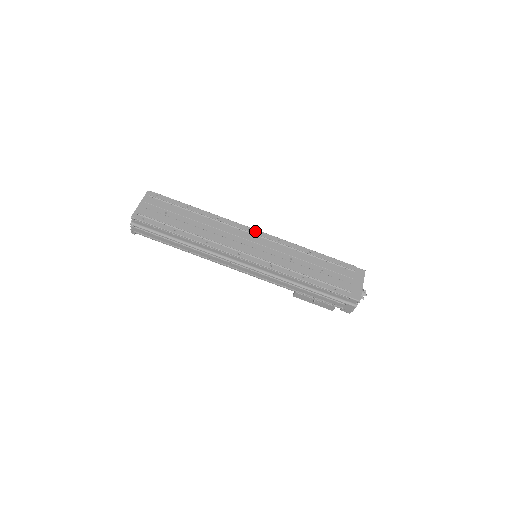
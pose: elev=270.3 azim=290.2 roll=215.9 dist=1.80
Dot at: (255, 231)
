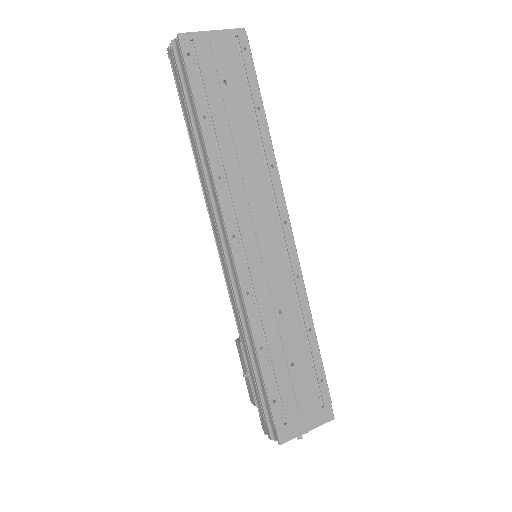
Dot at: (289, 233)
